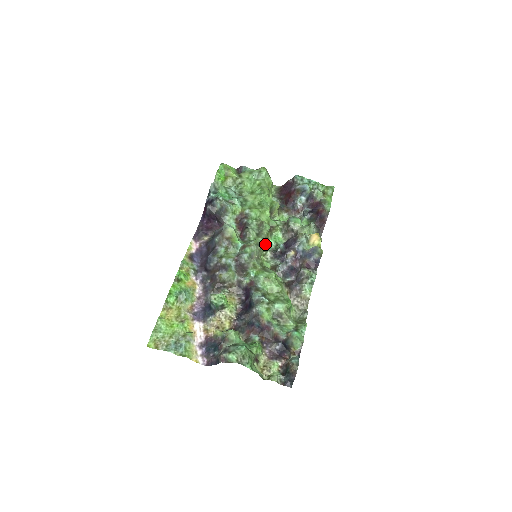
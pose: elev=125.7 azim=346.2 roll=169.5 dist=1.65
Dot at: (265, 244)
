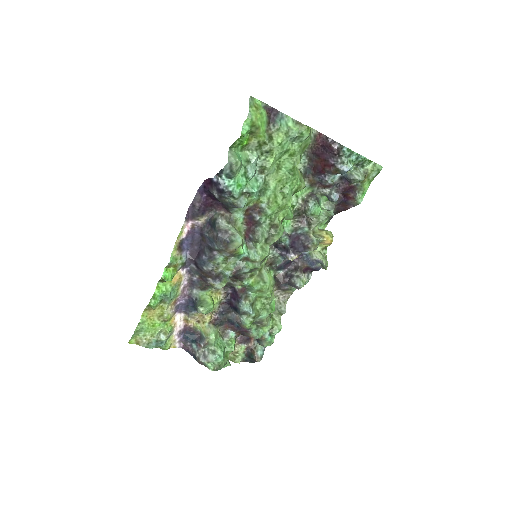
Dot at: occluded
